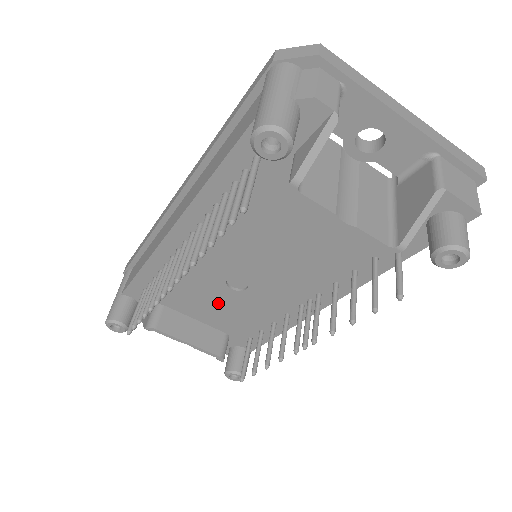
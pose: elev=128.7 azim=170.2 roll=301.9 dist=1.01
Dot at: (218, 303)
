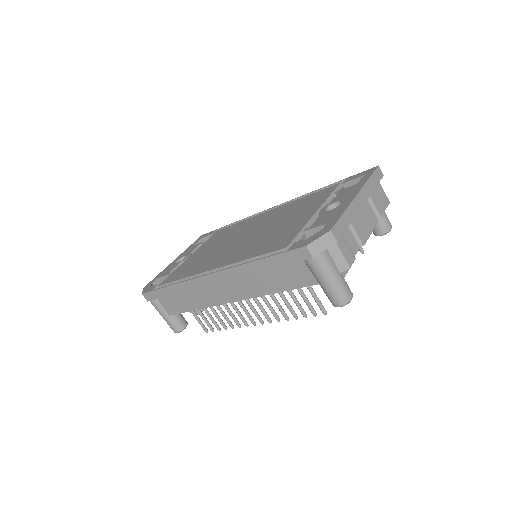
Dot at: occluded
